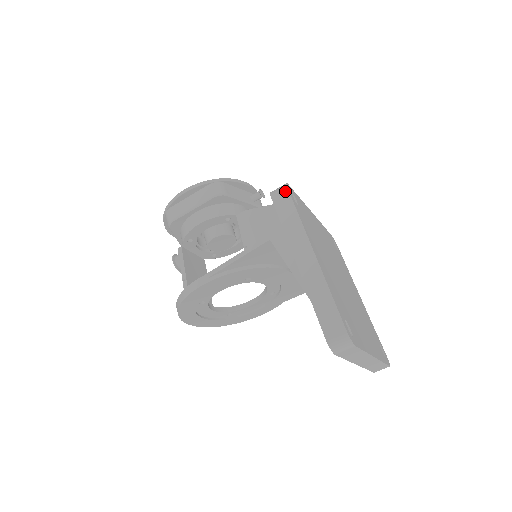
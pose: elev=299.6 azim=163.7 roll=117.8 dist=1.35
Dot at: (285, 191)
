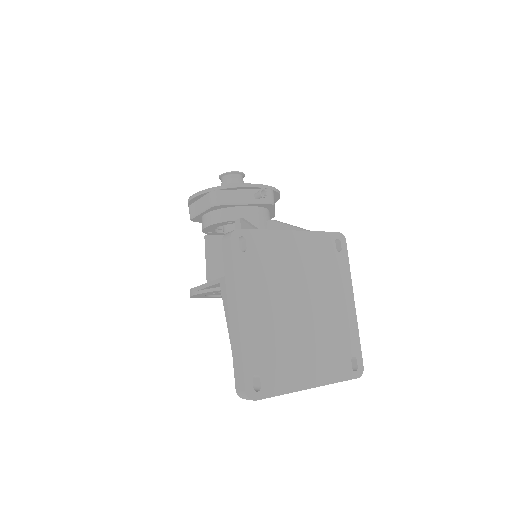
Dot at: (229, 241)
